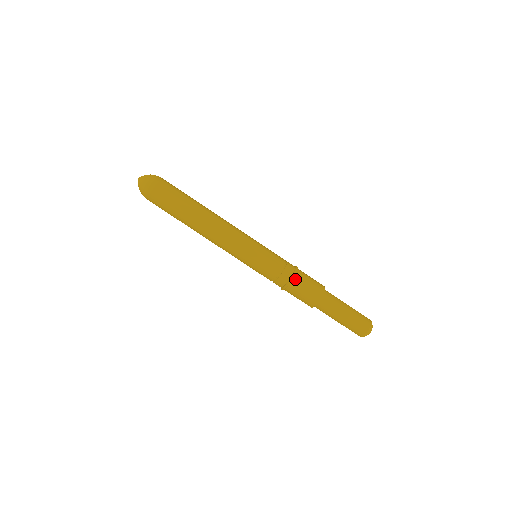
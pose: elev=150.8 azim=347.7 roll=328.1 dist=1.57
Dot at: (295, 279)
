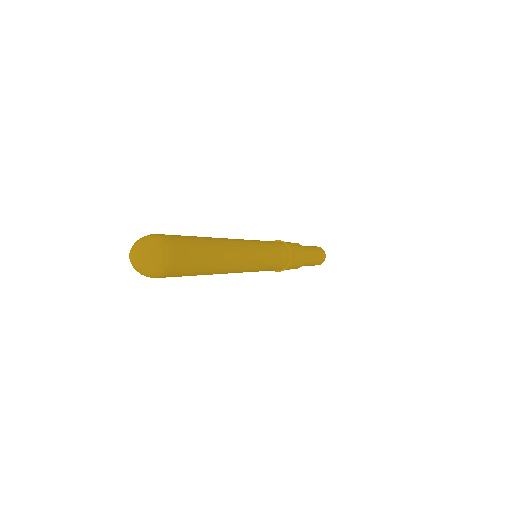
Dot at: (292, 255)
